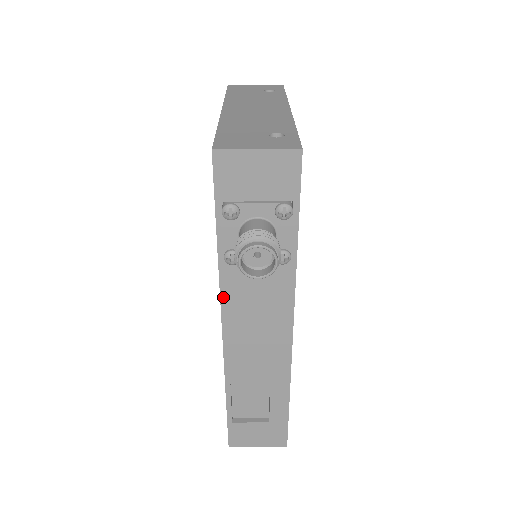
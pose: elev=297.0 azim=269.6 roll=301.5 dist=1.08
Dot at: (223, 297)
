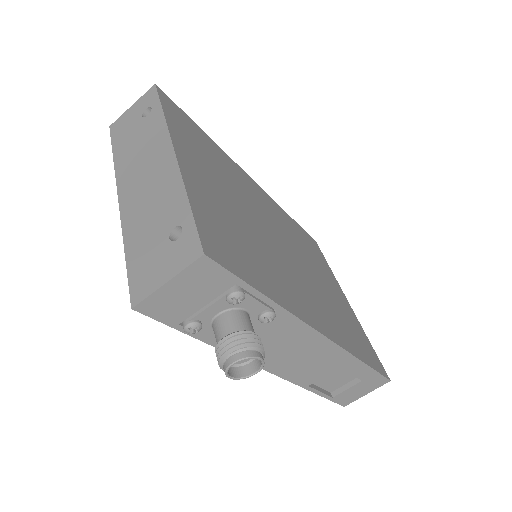
Dot at: occluded
